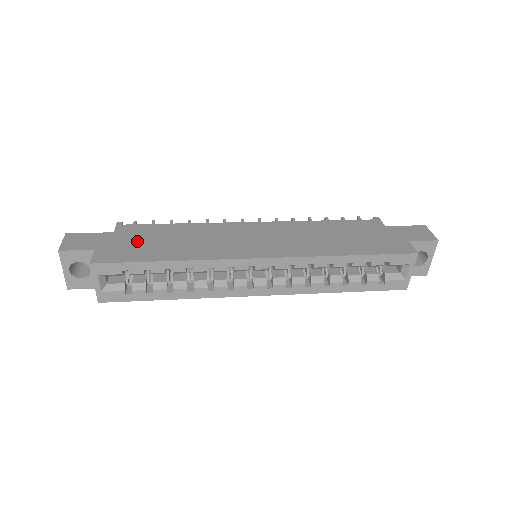
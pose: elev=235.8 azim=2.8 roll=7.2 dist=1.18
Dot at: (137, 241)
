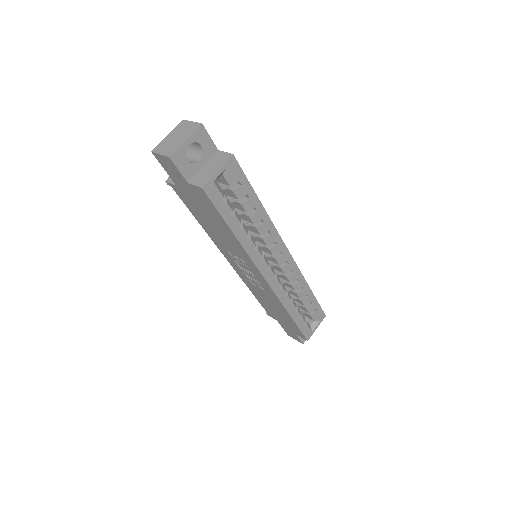
Dot at: occluded
